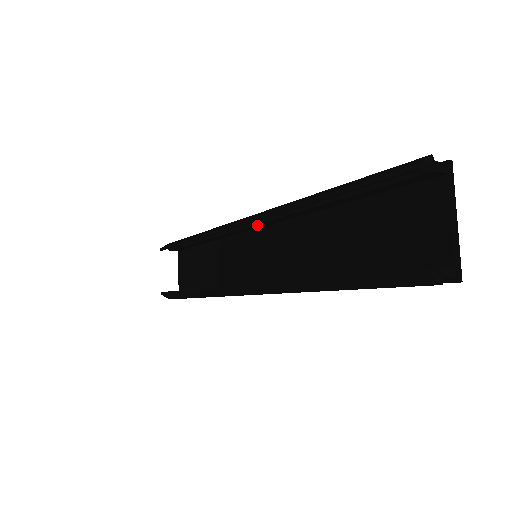
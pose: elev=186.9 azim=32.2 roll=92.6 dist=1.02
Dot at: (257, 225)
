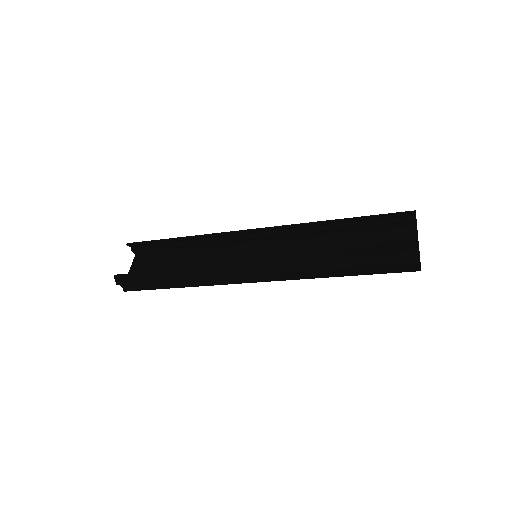
Dot at: (266, 237)
